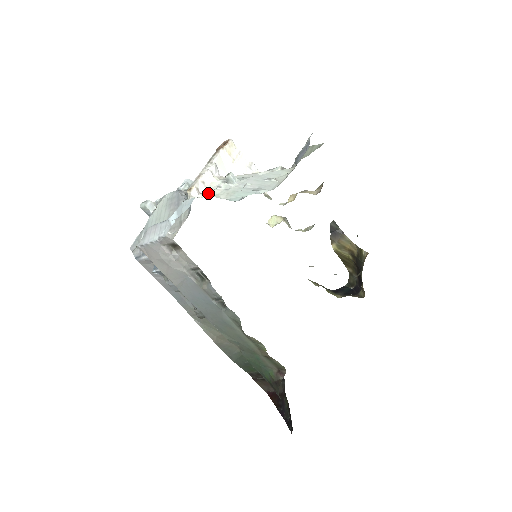
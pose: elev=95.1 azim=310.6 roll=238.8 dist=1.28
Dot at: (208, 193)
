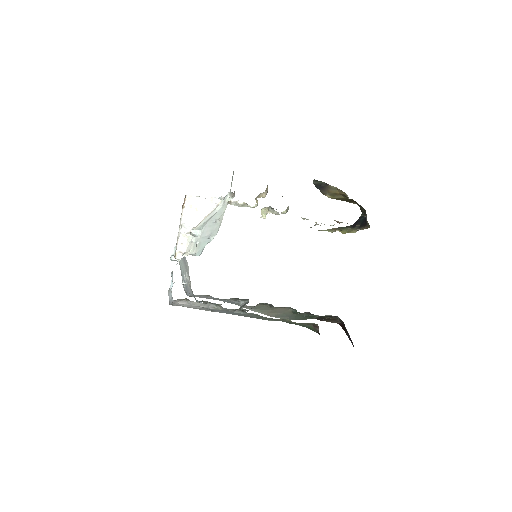
Dot at: (188, 250)
